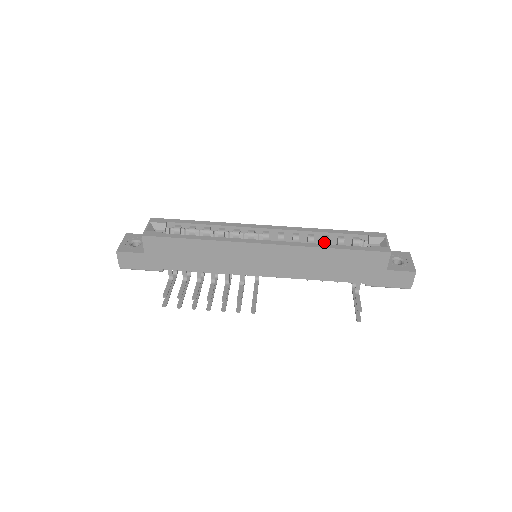
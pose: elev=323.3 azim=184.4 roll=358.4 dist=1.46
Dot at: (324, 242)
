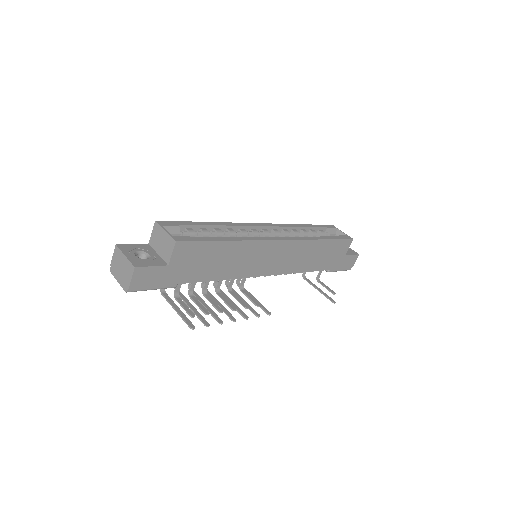
Dot at: (305, 236)
